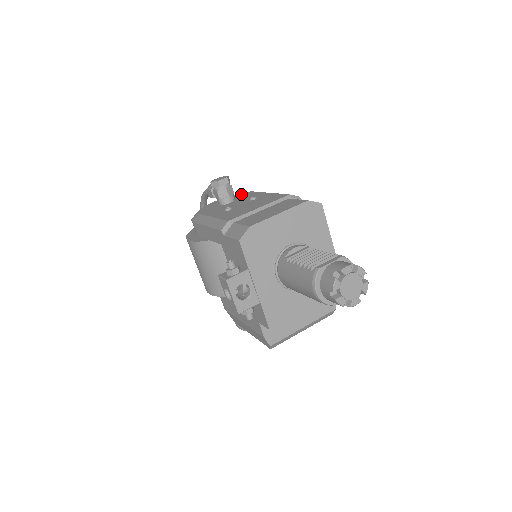
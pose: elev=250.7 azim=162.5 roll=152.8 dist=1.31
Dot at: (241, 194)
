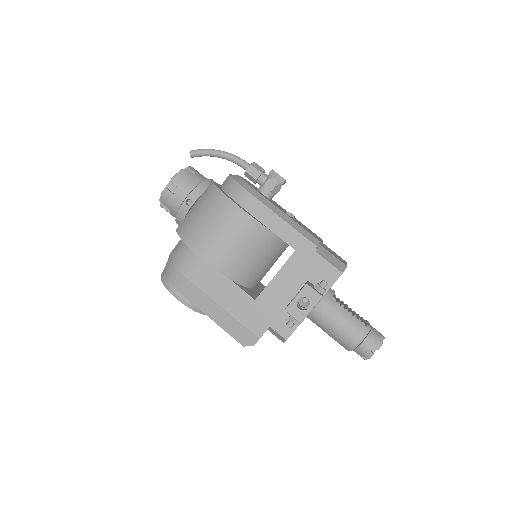
Dot at: occluded
